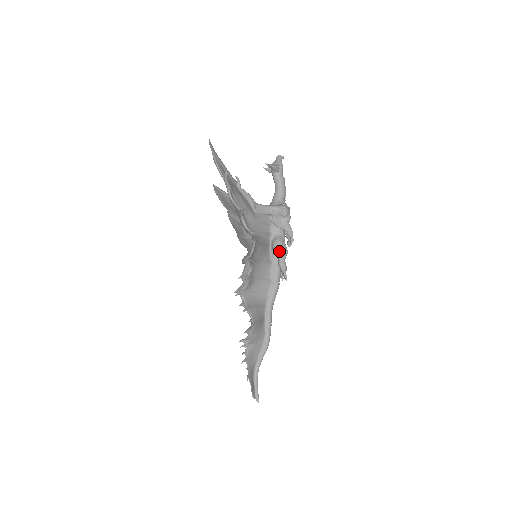
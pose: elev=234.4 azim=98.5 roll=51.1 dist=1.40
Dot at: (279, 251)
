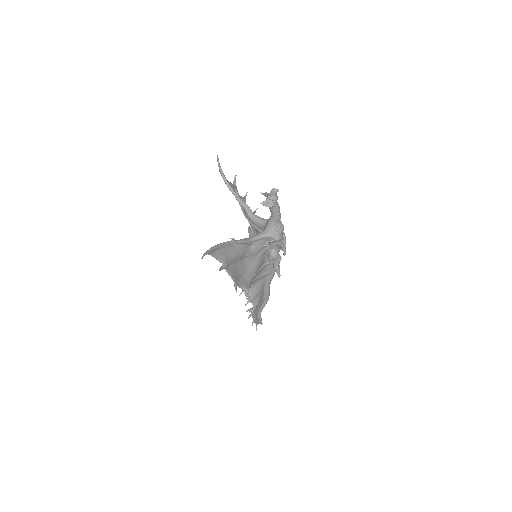
Dot at: (274, 261)
